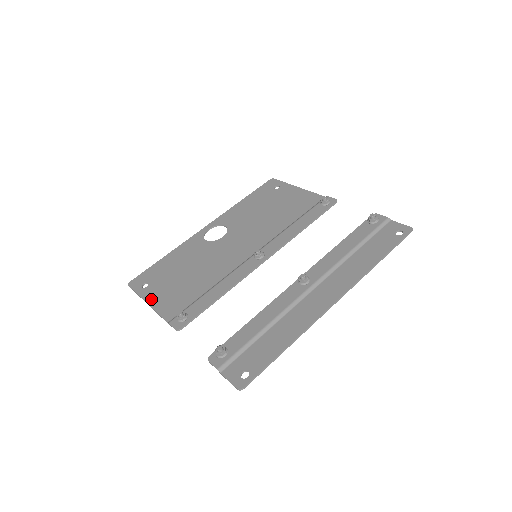
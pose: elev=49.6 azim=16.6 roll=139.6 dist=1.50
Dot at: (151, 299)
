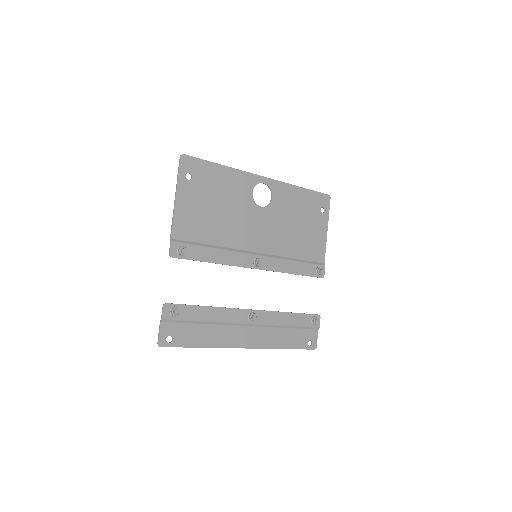
Dot at: (181, 198)
